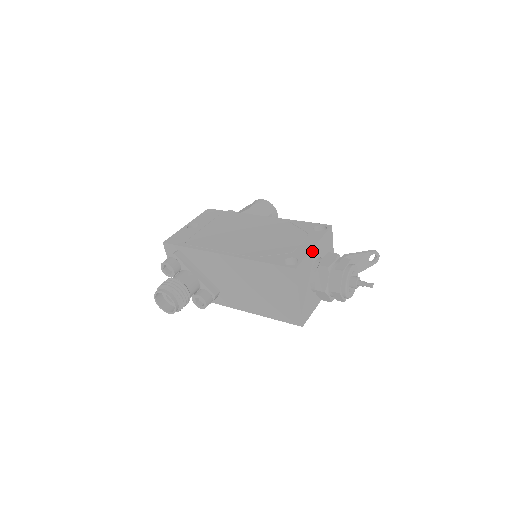
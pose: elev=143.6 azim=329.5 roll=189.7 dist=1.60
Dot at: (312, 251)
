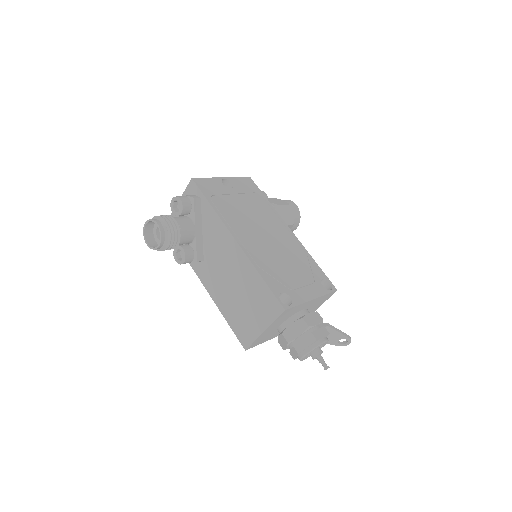
Dot at: (307, 302)
